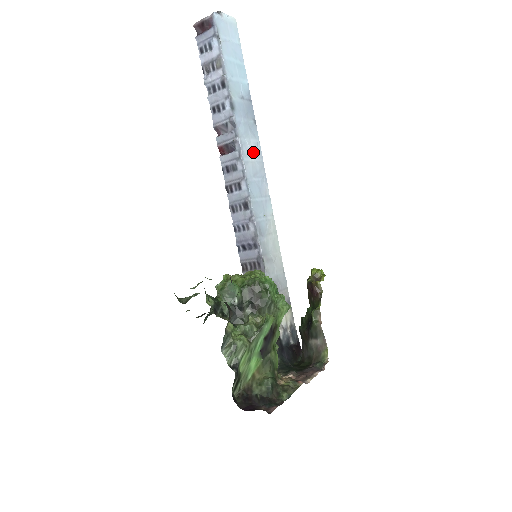
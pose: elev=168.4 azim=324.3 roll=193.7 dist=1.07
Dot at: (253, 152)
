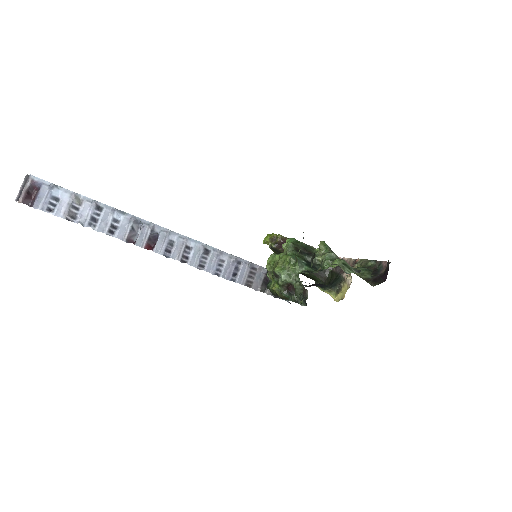
Dot at: occluded
